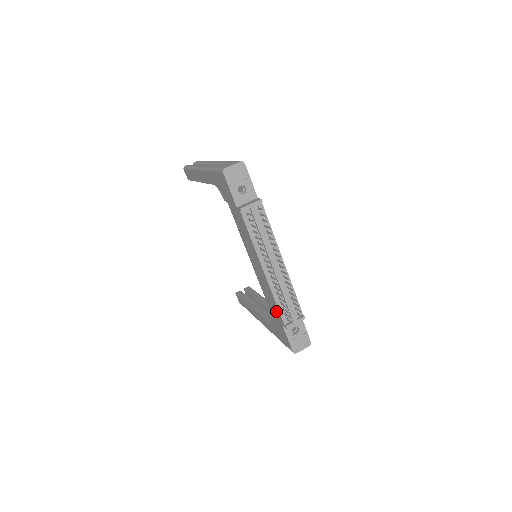
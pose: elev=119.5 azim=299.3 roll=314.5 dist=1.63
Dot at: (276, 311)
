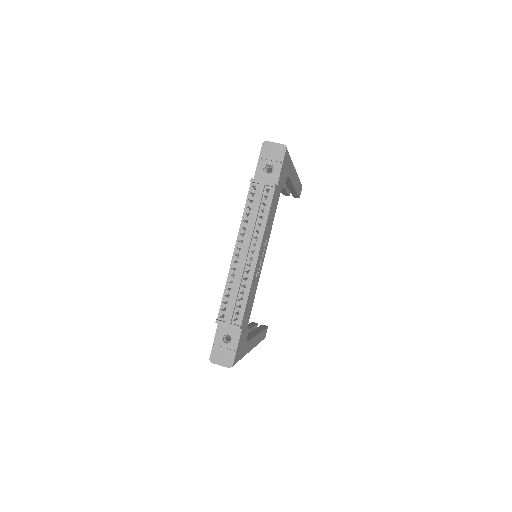
Dot at: occluded
